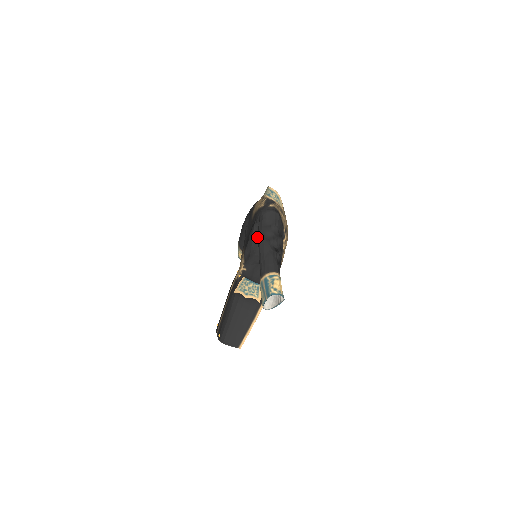
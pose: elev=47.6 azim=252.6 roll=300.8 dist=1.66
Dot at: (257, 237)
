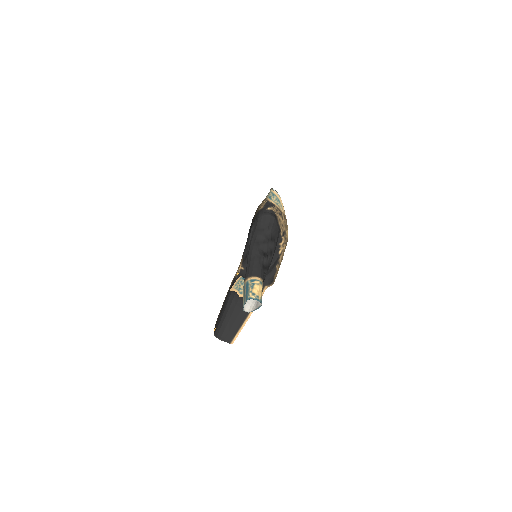
Dot at: occluded
